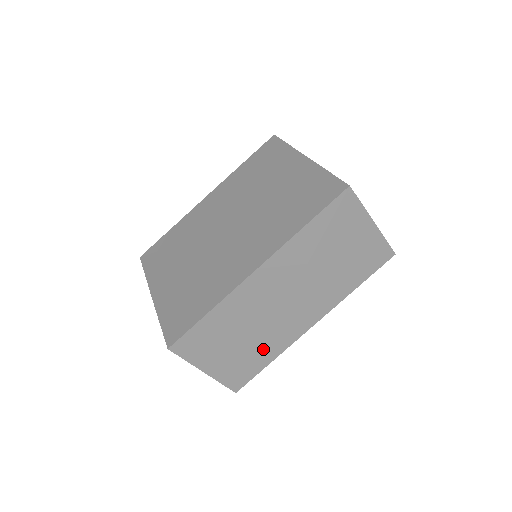
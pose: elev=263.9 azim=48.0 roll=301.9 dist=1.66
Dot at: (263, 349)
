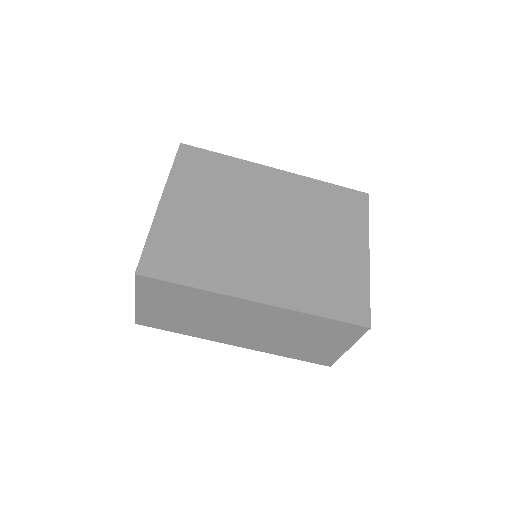
Dot at: (188, 326)
